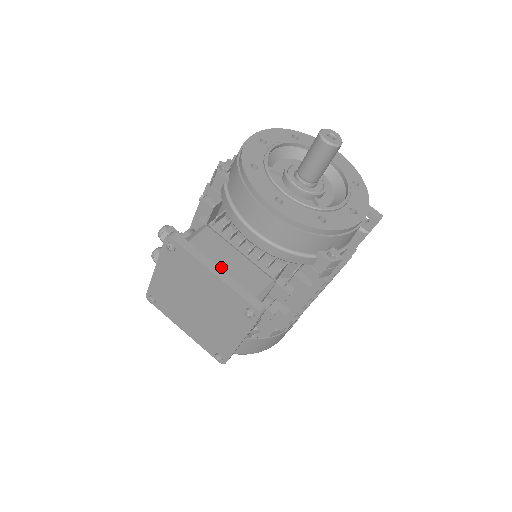
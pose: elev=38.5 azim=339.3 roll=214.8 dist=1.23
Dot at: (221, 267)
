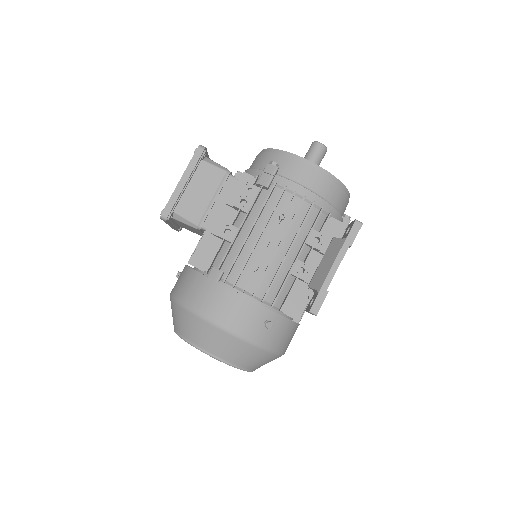
Dot at: occluded
